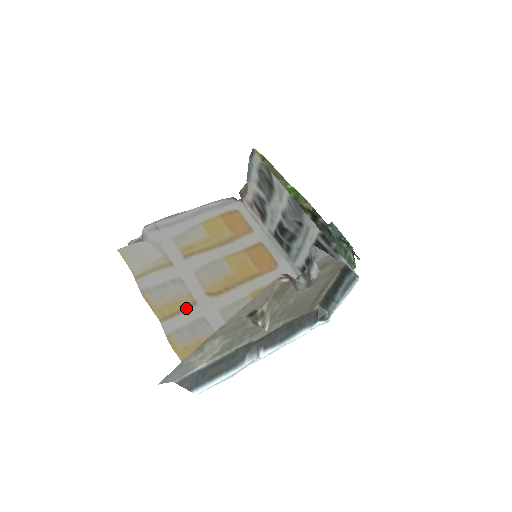
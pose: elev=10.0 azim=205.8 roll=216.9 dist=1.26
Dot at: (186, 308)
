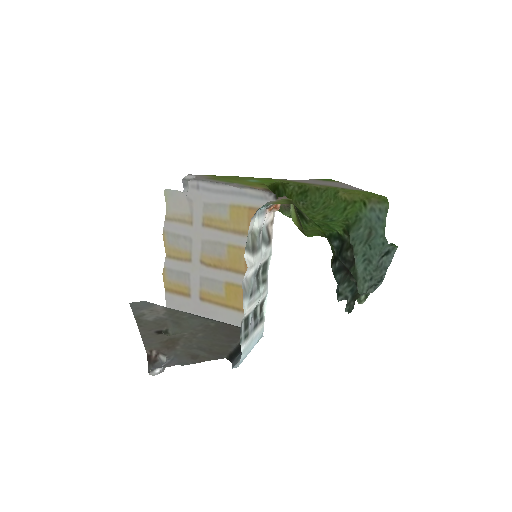
Dot at: (184, 260)
